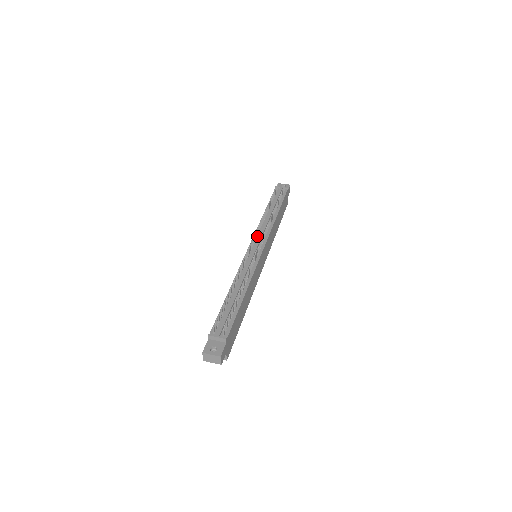
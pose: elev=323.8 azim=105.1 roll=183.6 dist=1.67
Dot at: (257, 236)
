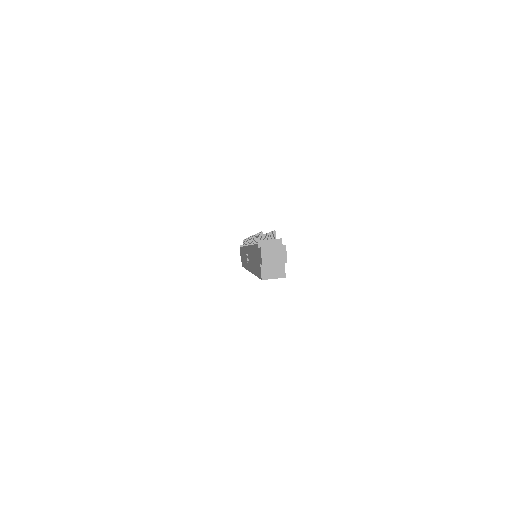
Dot at: occluded
